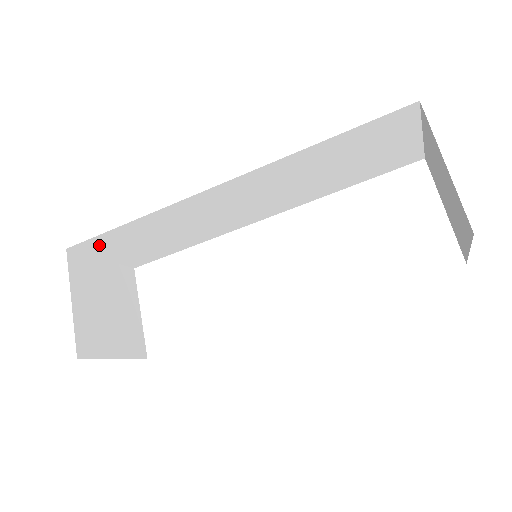
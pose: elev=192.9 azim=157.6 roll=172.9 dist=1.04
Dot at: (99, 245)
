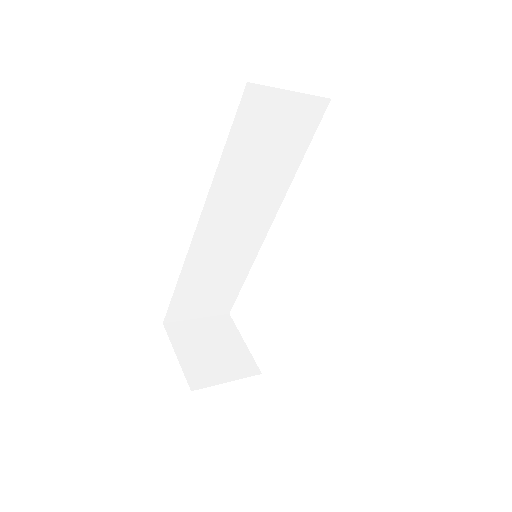
Dot at: (180, 310)
